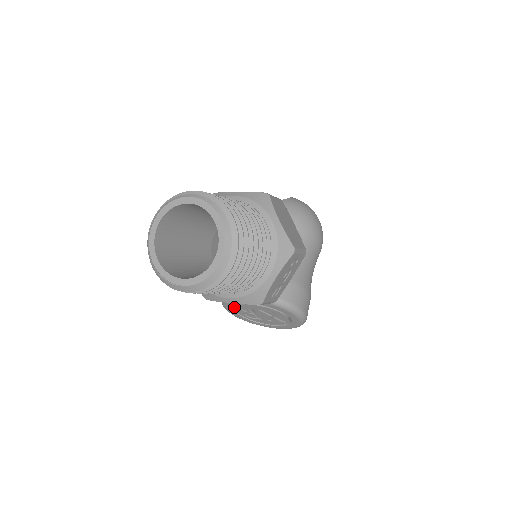
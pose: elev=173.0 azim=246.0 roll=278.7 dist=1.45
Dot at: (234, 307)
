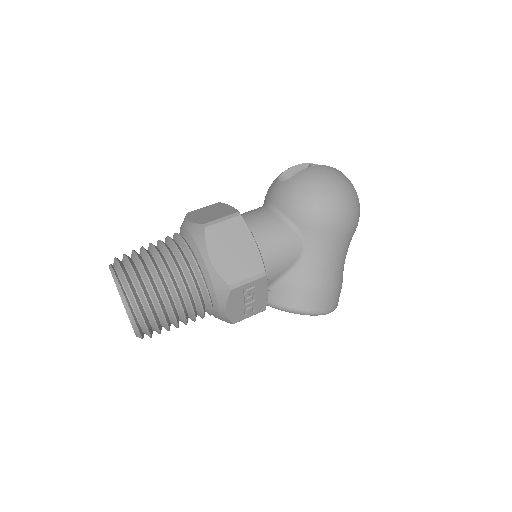
Dot at: occluded
